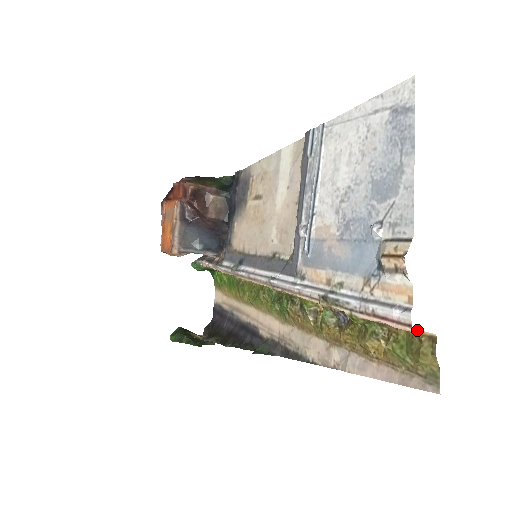
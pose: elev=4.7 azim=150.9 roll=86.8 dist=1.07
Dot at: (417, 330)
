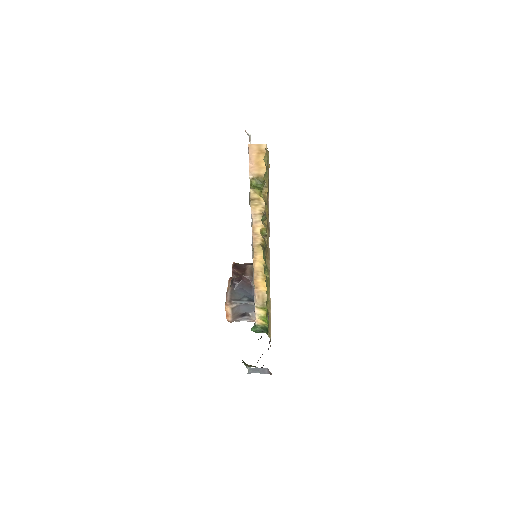
Dot at: (262, 152)
